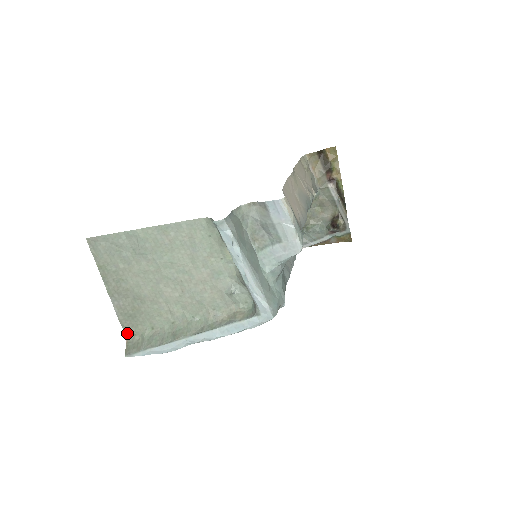
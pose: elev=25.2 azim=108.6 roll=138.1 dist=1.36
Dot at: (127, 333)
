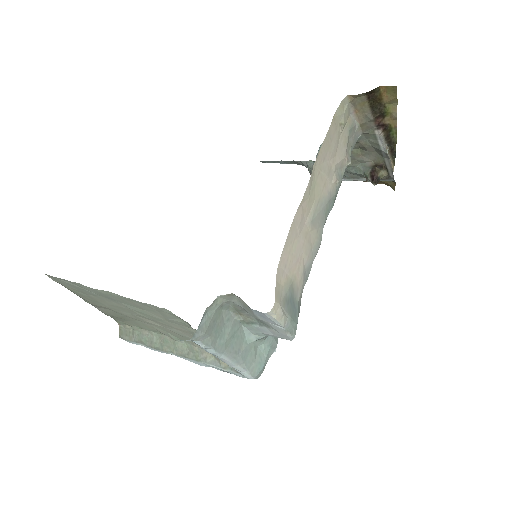
Dot at: (117, 321)
